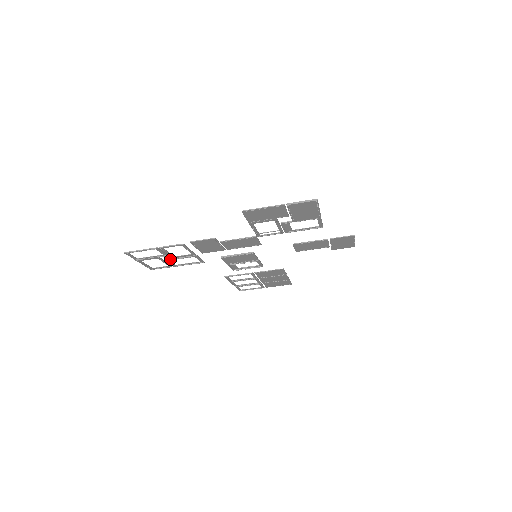
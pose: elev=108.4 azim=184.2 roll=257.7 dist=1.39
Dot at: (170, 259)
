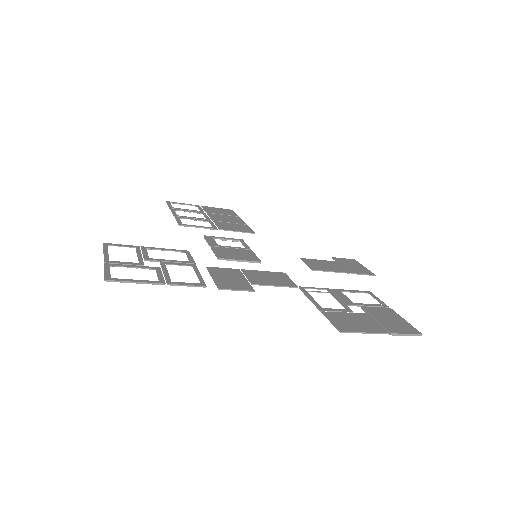
Dot at: (154, 261)
